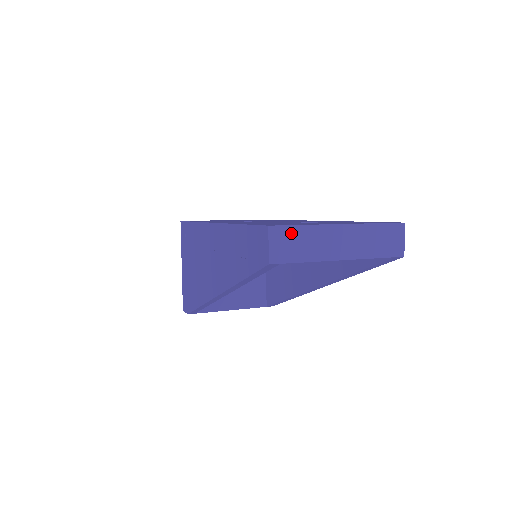
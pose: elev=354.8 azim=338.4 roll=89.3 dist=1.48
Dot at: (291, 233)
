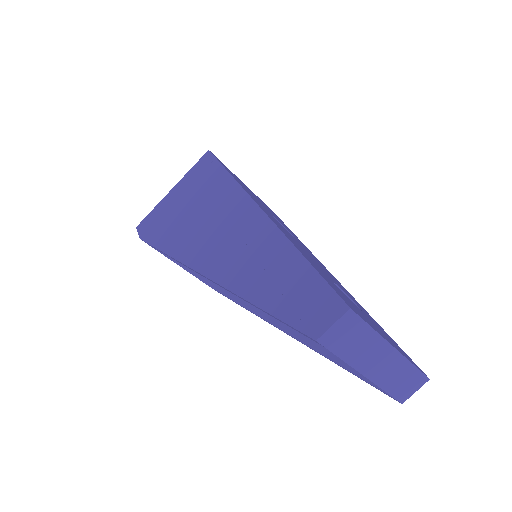
Dot at: (358, 327)
